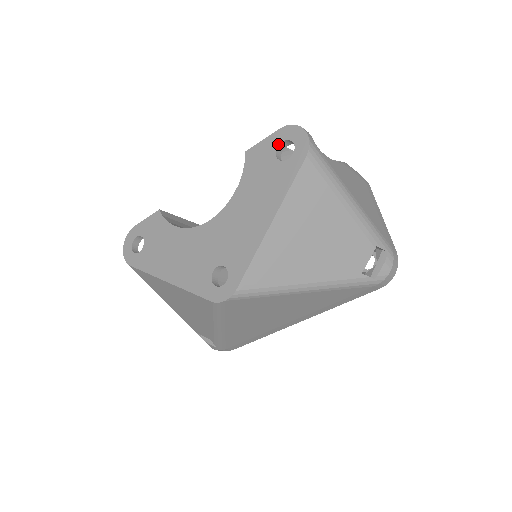
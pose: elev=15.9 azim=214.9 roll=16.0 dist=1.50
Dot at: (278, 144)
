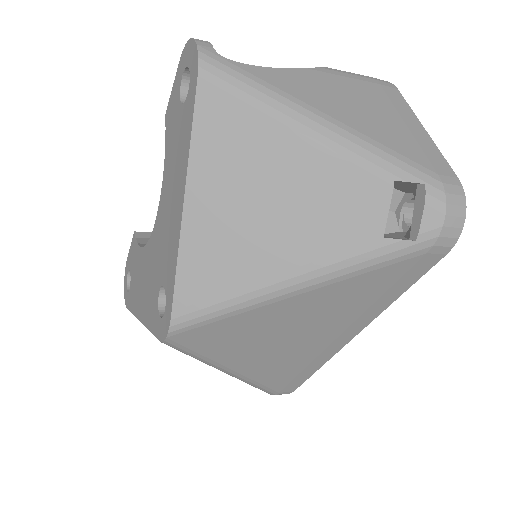
Dot at: (180, 82)
